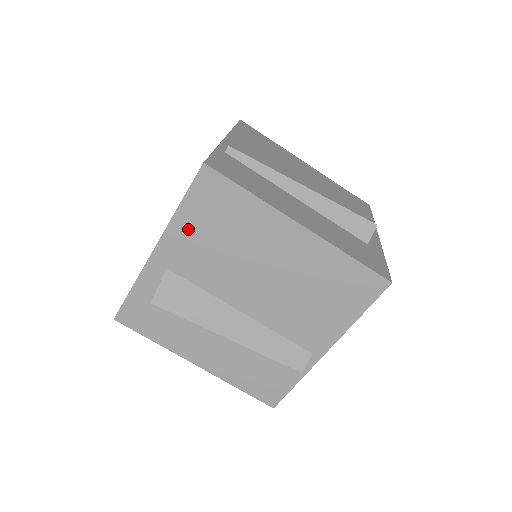
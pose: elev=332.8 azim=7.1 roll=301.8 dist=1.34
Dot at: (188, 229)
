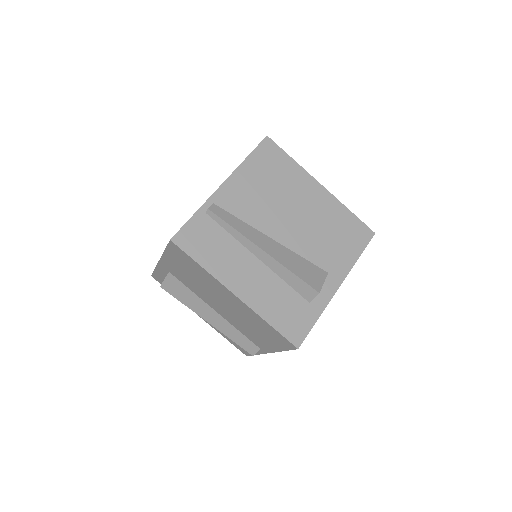
Dot at: (173, 262)
